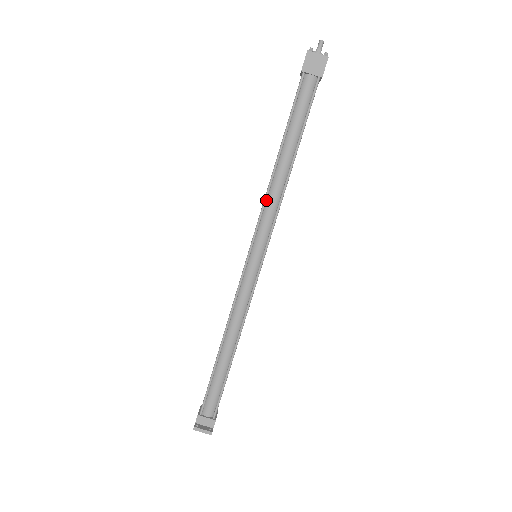
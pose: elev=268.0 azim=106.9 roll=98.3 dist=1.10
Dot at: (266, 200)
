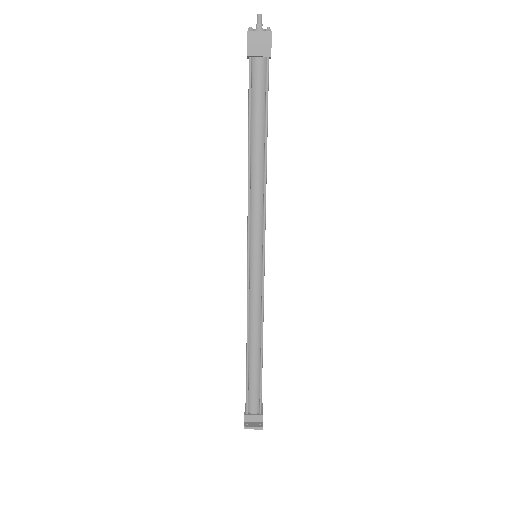
Dot at: (250, 200)
